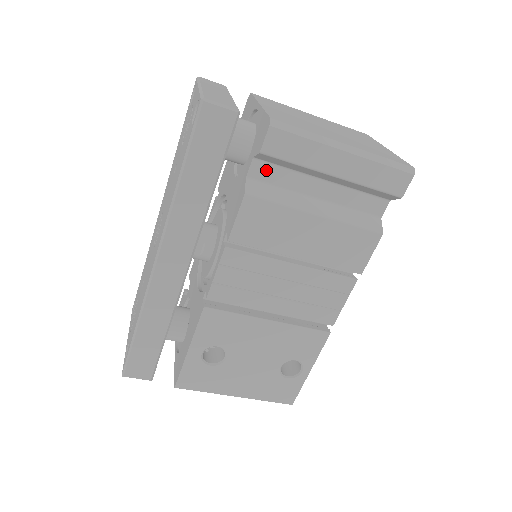
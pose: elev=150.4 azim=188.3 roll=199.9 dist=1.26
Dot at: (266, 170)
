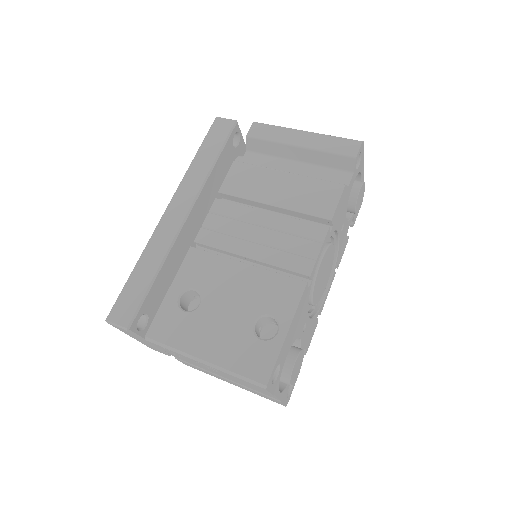
Dot at: (254, 157)
